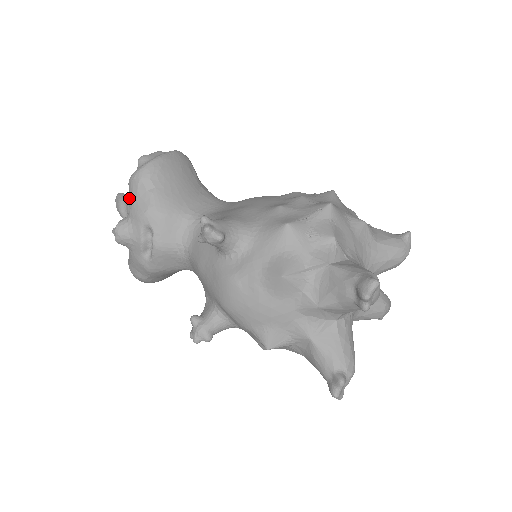
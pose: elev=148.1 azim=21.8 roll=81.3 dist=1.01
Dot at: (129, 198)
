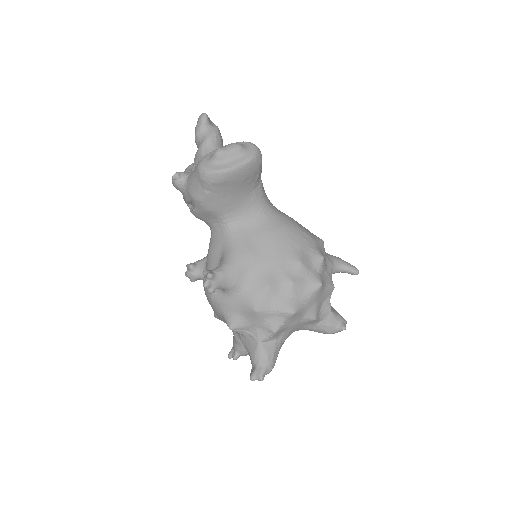
Dot at: (193, 174)
